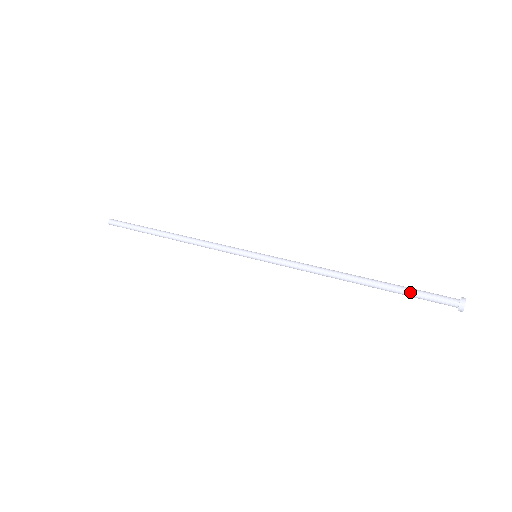
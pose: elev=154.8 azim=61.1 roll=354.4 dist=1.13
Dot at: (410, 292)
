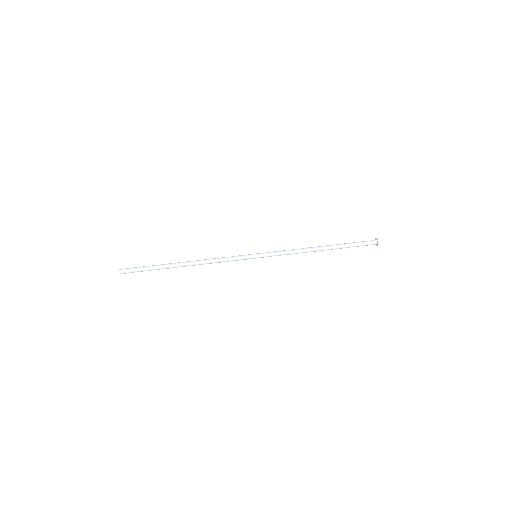
Dot at: (353, 245)
